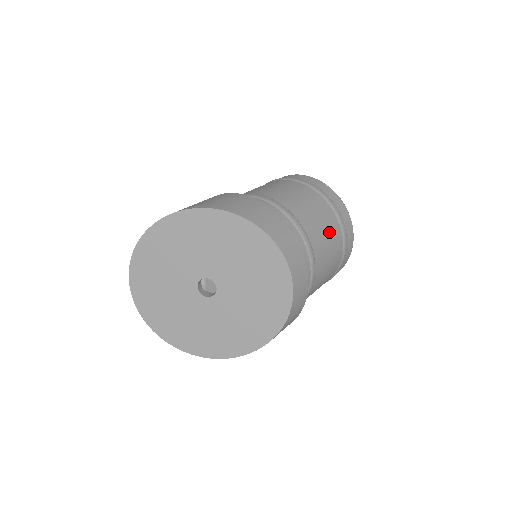
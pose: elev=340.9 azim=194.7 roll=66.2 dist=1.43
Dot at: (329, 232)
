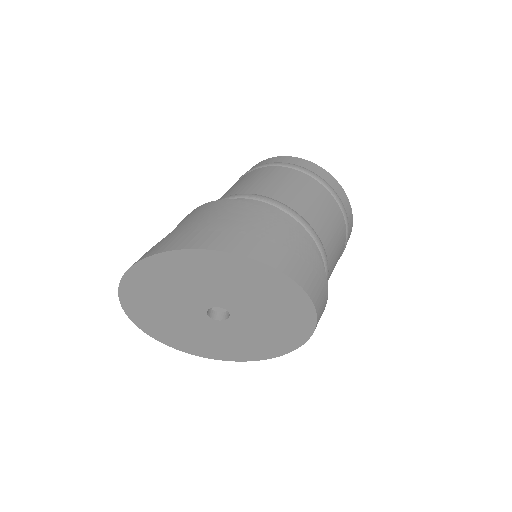
Dot at: occluded
